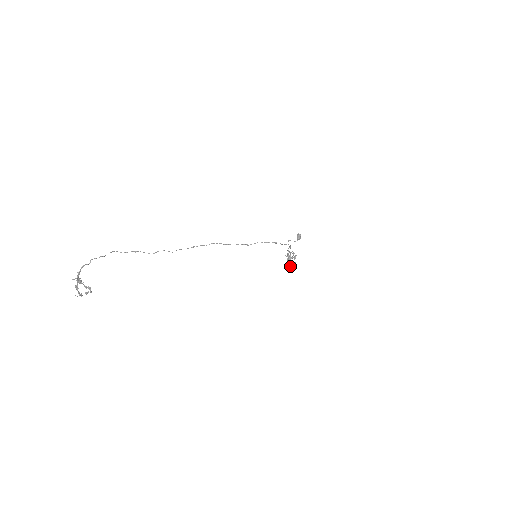
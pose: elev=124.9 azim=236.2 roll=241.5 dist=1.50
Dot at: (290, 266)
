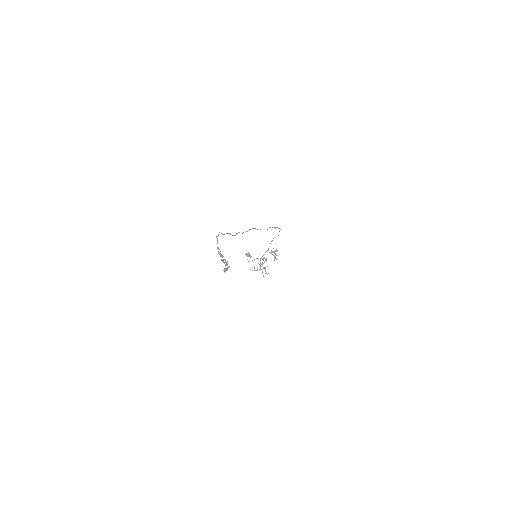
Dot at: occluded
